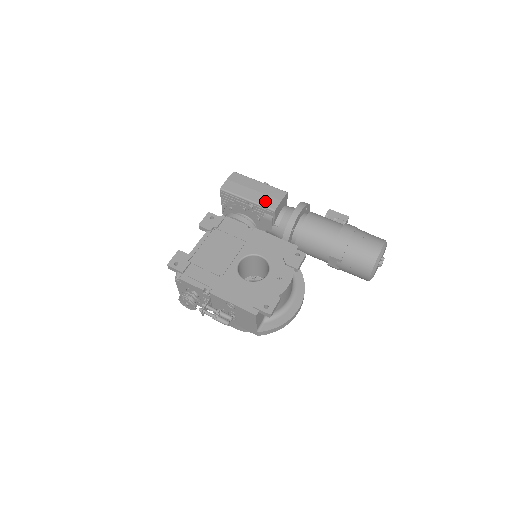
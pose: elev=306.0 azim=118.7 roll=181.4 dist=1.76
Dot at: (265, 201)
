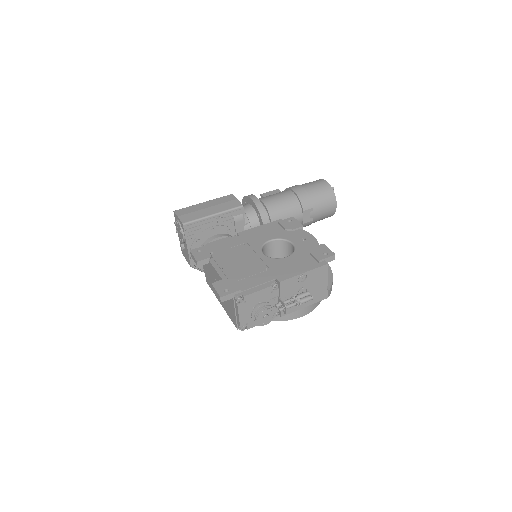
Dot at: (227, 206)
